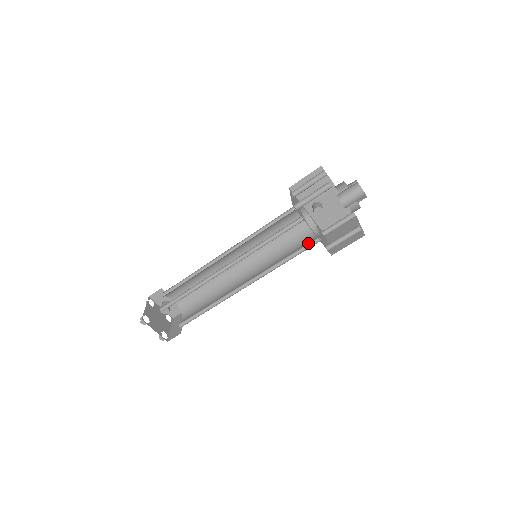
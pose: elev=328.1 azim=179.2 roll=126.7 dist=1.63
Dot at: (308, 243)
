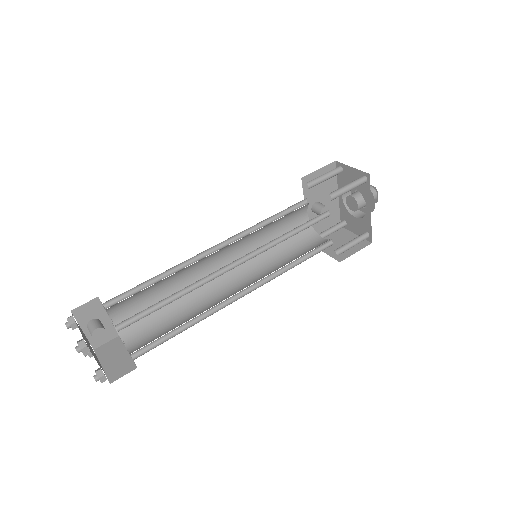
Dot at: occluded
